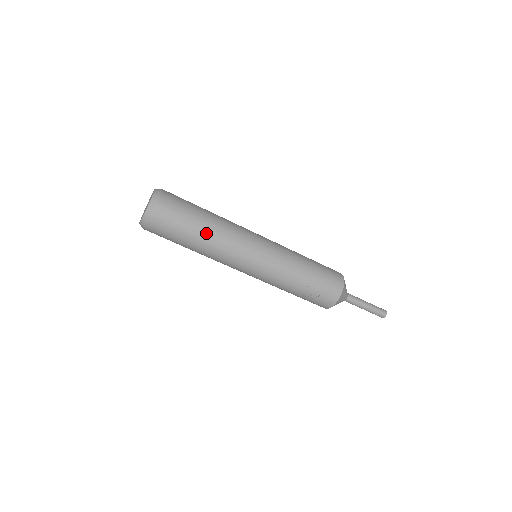
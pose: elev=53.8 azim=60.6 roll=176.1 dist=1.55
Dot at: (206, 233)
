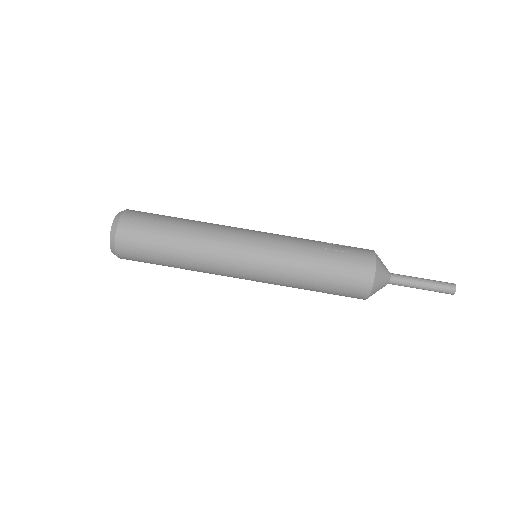
Dot at: occluded
